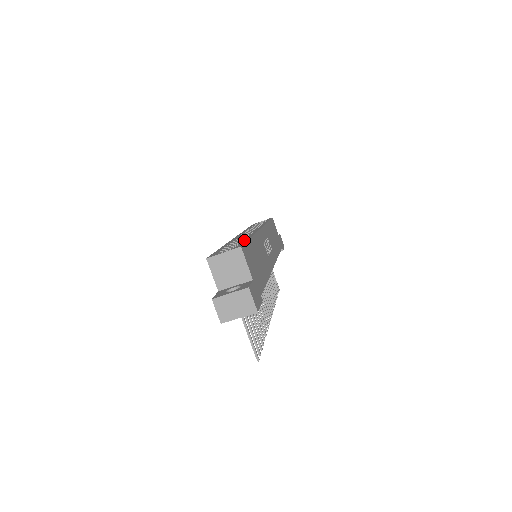
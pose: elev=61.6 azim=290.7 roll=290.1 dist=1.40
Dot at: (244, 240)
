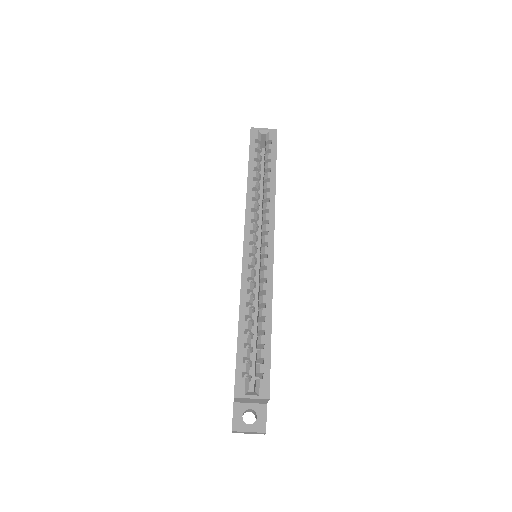
Dot at: (266, 342)
